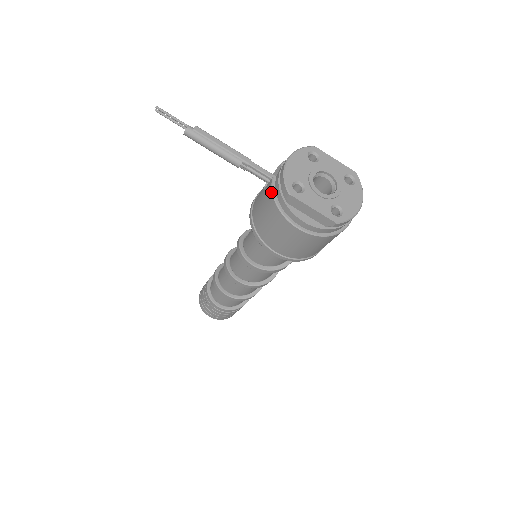
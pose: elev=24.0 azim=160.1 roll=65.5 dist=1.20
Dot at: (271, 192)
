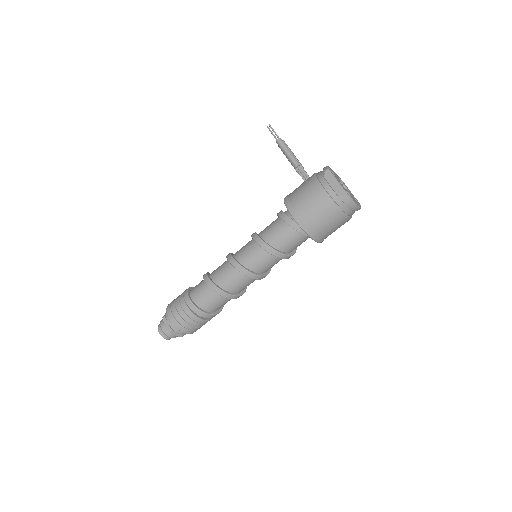
Dot at: (314, 174)
